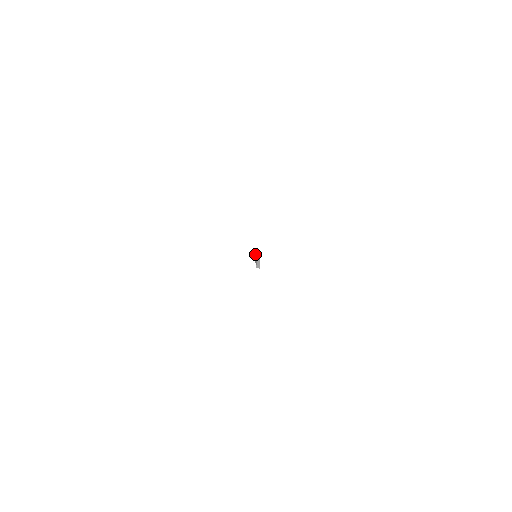
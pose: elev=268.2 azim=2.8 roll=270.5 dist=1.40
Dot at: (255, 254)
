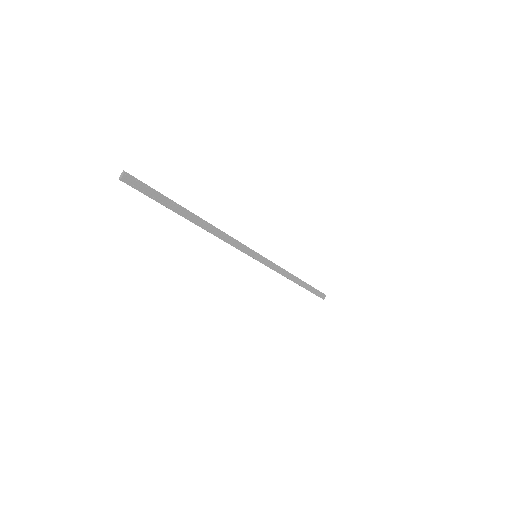
Dot at: (227, 234)
